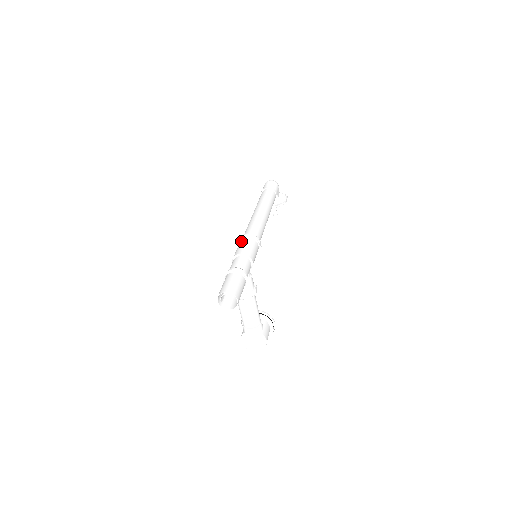
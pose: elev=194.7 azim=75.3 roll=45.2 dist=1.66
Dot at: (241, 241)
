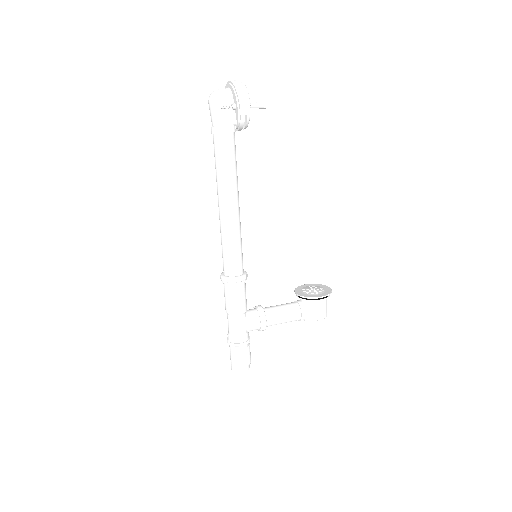
Dot at: (223, 283)
